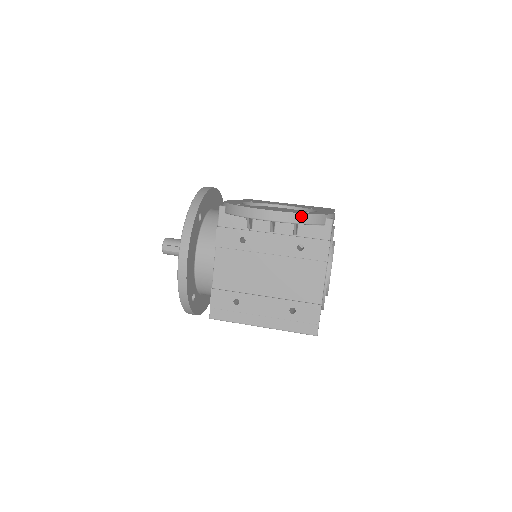
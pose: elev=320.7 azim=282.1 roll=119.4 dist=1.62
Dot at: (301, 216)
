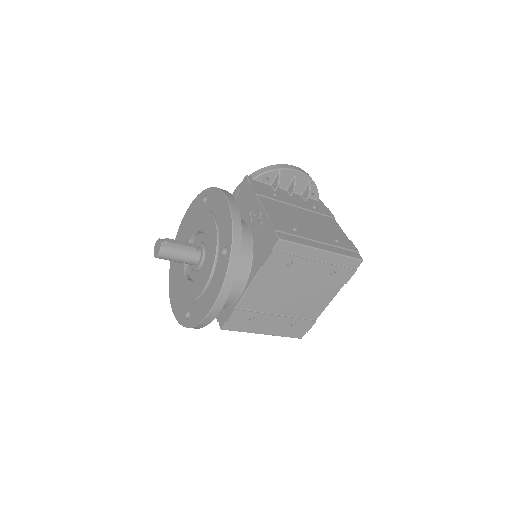
Dot at: occluded
